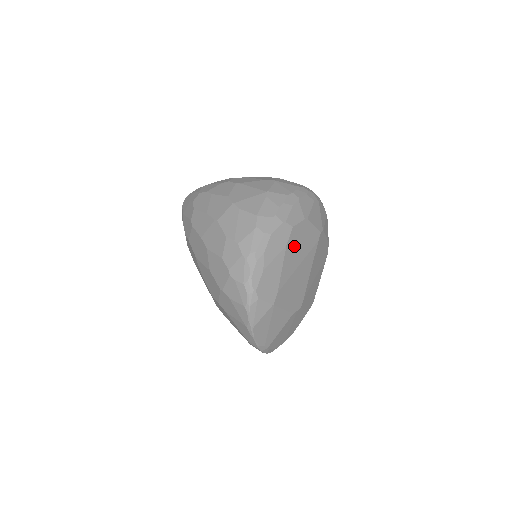
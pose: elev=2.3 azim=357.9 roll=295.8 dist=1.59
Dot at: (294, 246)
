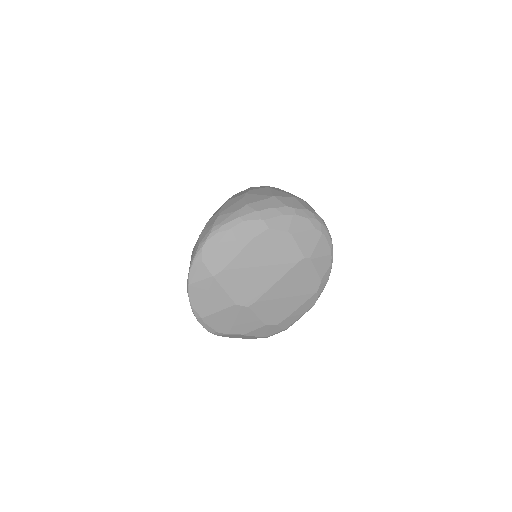
Dot at: (263, 246)
